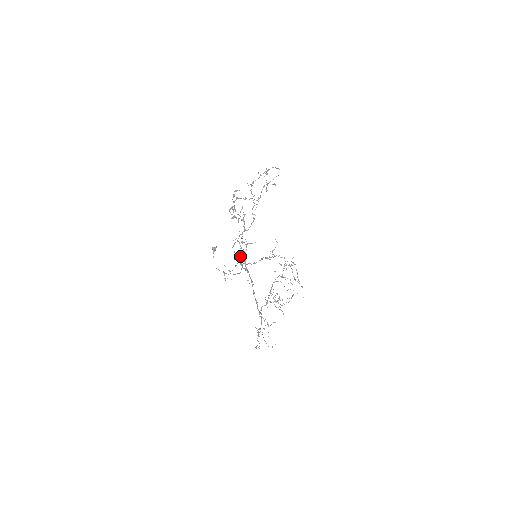
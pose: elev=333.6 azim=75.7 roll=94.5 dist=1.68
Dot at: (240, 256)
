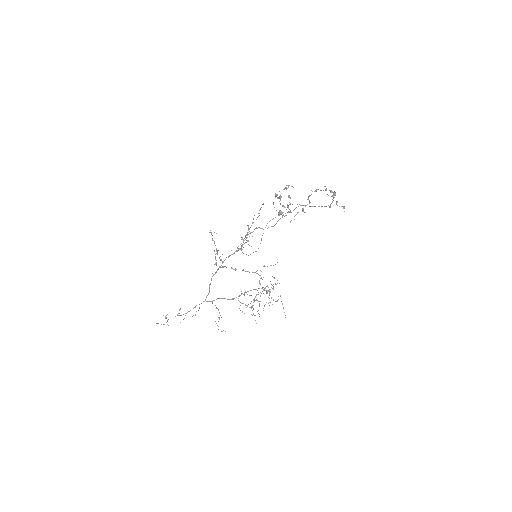
Dot at: occluded
